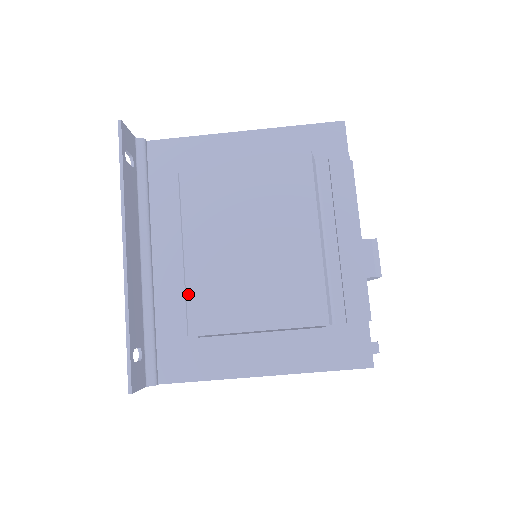
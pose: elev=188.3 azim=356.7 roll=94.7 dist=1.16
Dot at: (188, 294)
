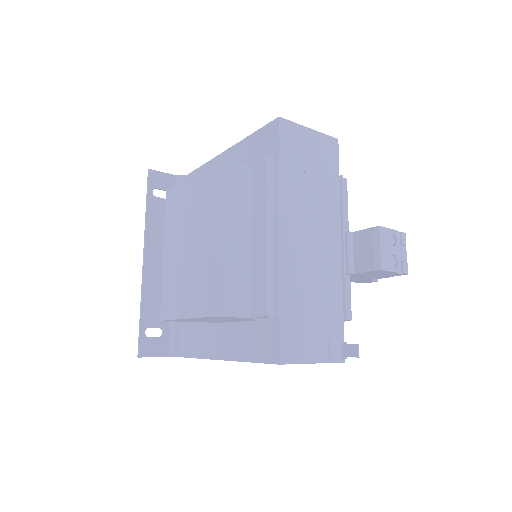
Dot at: (162, 289)
